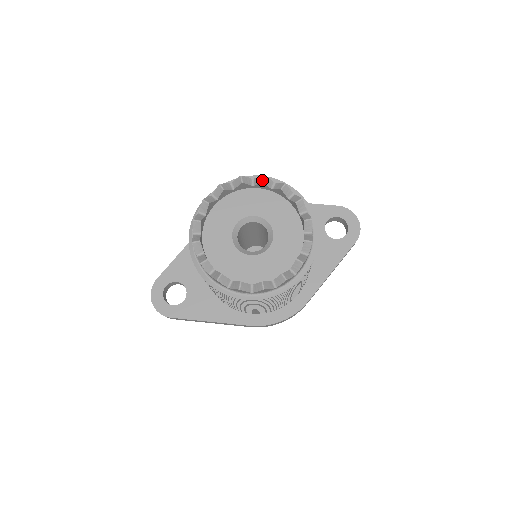
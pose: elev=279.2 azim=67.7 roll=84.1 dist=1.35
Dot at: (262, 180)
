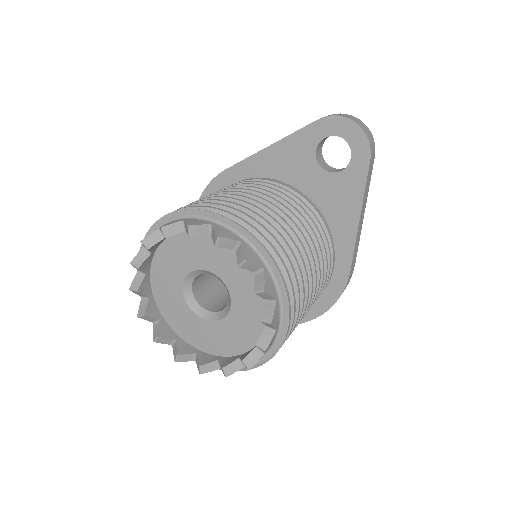
Dot at: occluded
